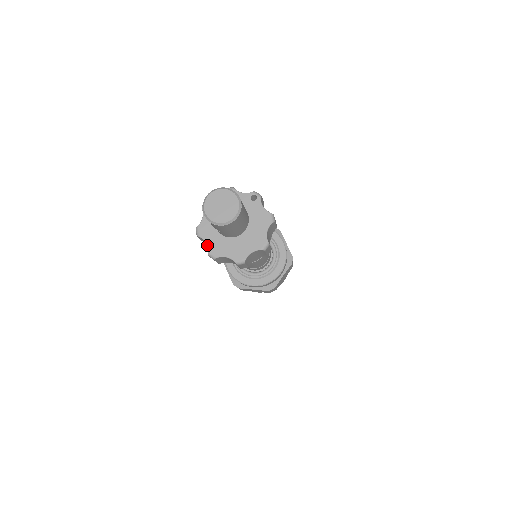
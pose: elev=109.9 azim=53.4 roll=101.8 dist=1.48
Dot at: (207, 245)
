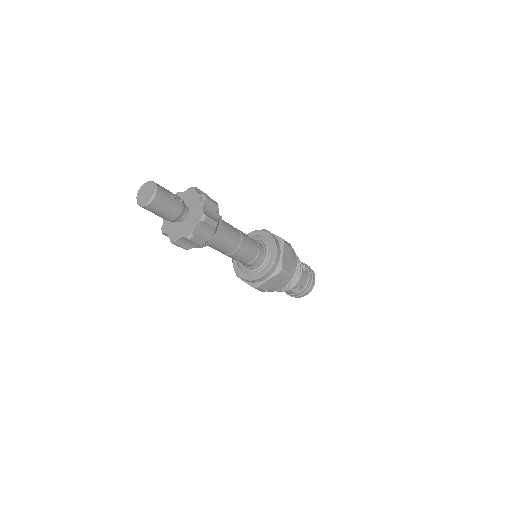
Dot at: (163, 222)
